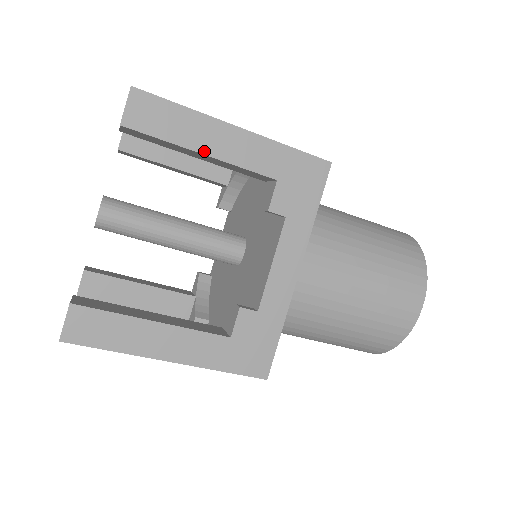
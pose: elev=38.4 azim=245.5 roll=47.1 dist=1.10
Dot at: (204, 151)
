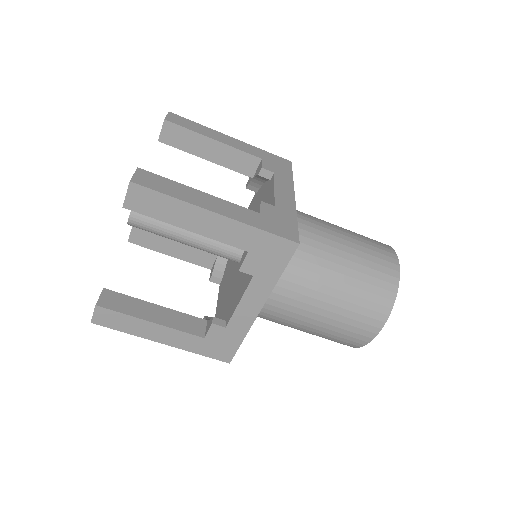
Dot at: (214, 139)
